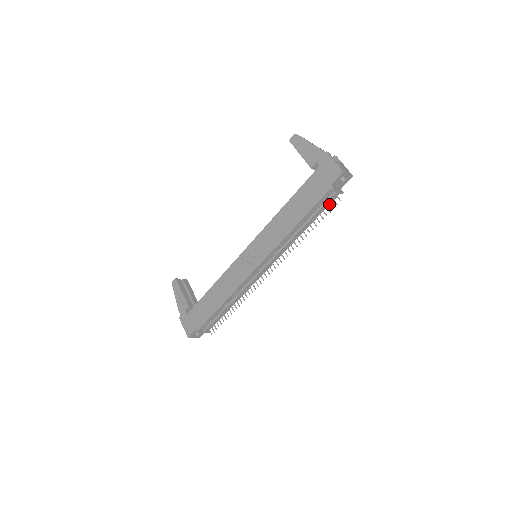
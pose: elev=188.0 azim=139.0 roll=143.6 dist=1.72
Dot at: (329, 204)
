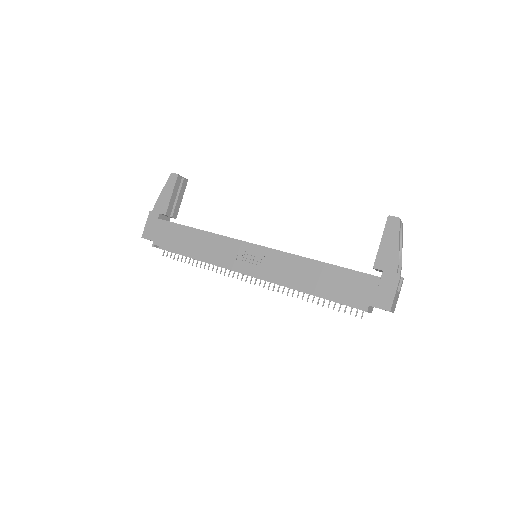
Dot at: occluded
